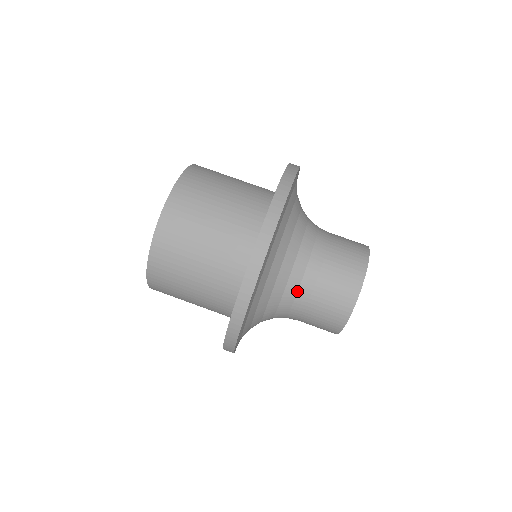
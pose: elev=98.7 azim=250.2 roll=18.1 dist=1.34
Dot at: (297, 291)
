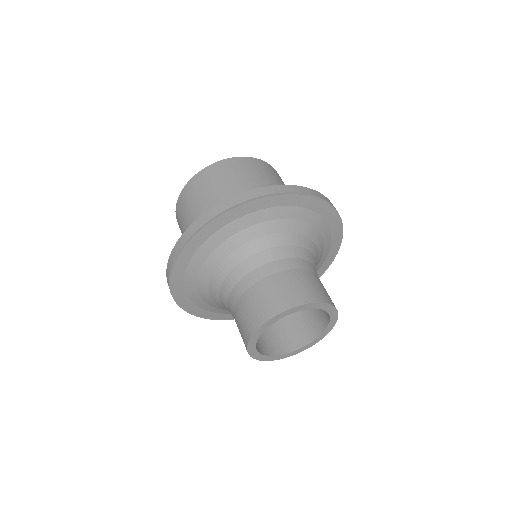
Dot at: (246, 274)
